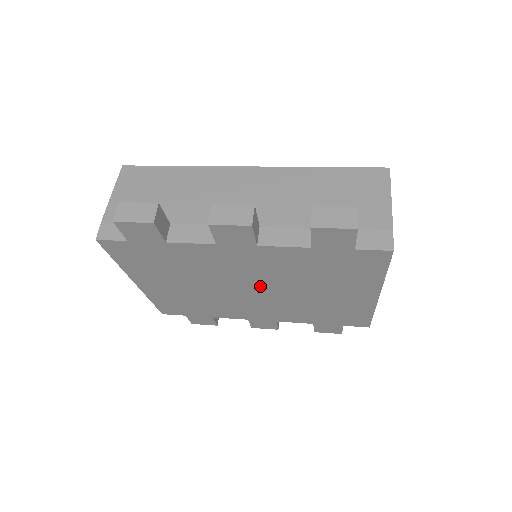
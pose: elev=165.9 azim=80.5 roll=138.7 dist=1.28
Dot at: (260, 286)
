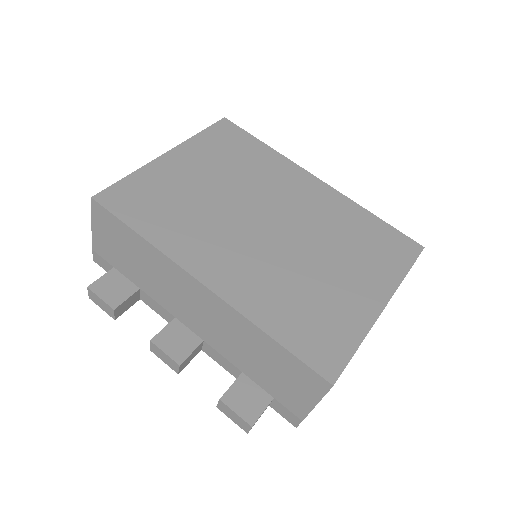
Dot at: occluded
